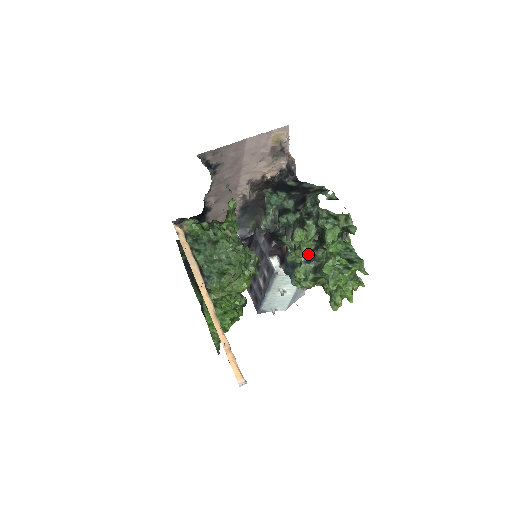
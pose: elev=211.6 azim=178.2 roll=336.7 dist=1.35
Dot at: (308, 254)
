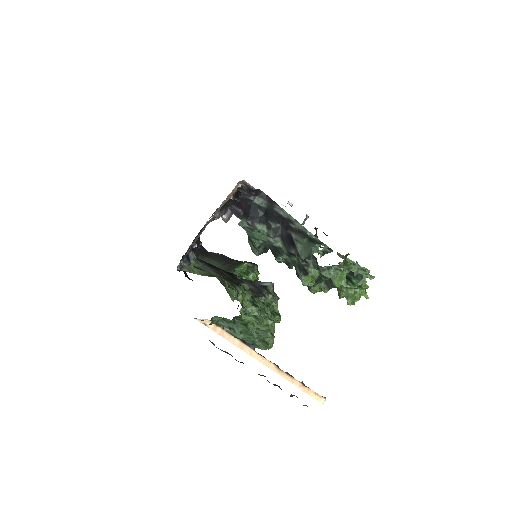
Dot at: occluded
